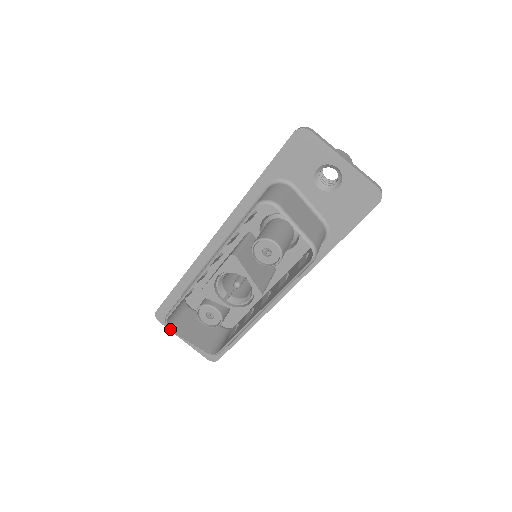
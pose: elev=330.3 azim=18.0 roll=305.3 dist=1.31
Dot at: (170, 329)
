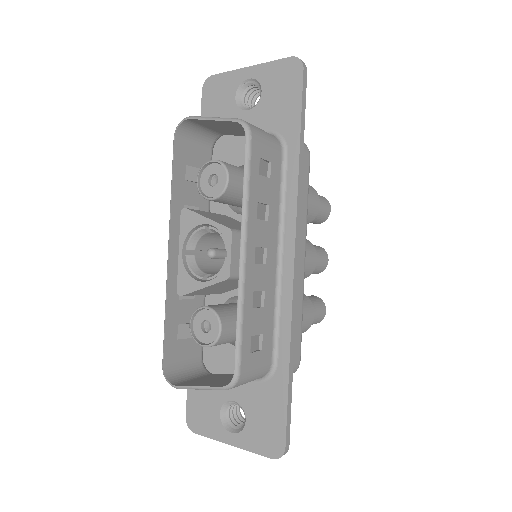
Dot at: (172, 384)
